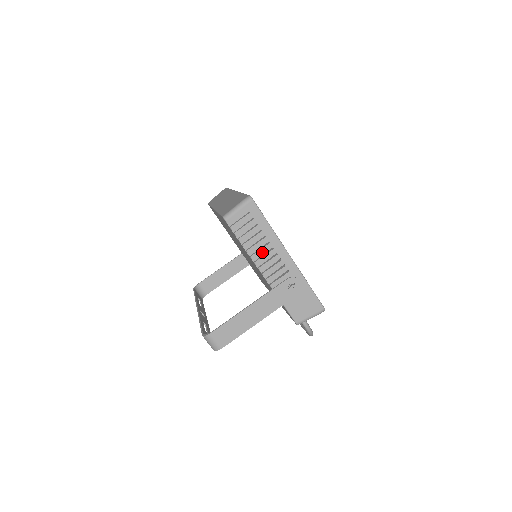
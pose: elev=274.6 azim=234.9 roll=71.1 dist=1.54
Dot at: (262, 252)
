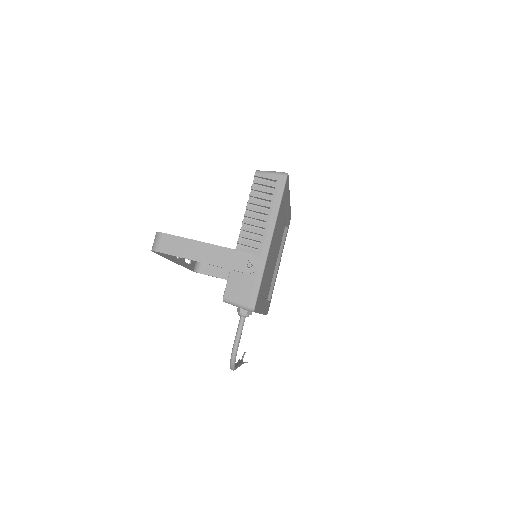
Dot at: (256, 218)
